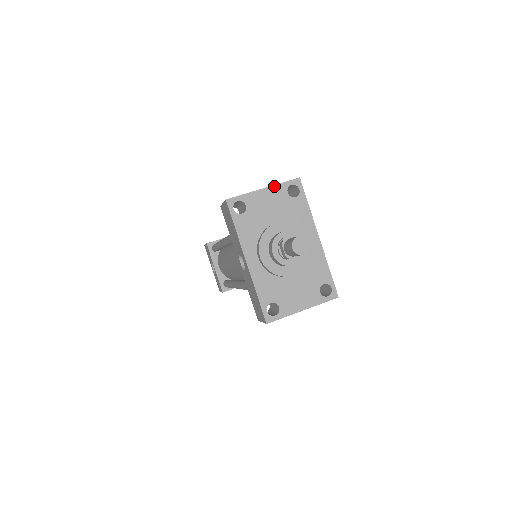
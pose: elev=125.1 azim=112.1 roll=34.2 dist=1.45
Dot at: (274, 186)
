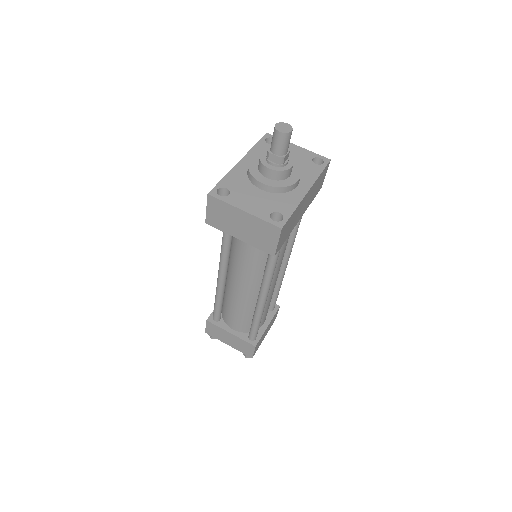
Dot at: (307, 150)
